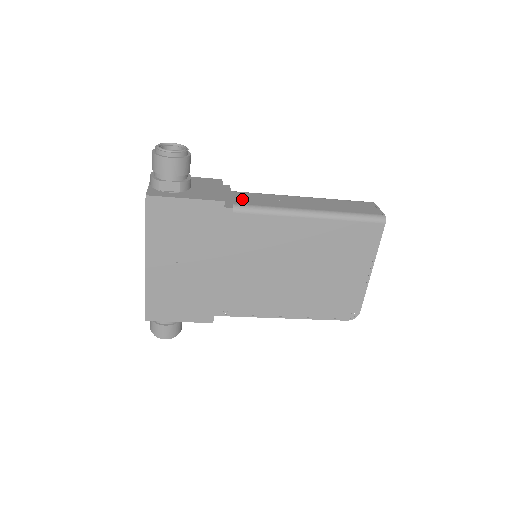
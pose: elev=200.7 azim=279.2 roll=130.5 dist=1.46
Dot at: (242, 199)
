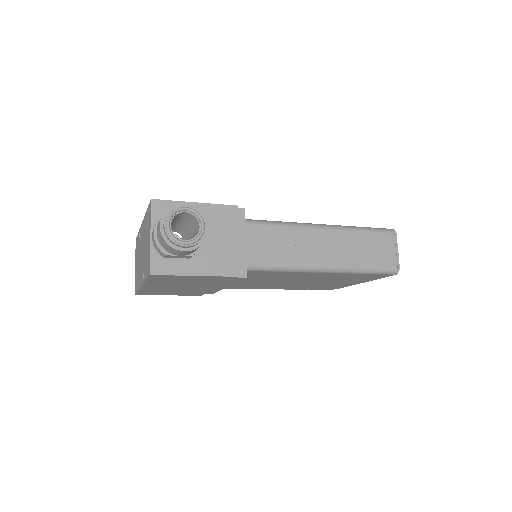
Dot at: (257, 248)
